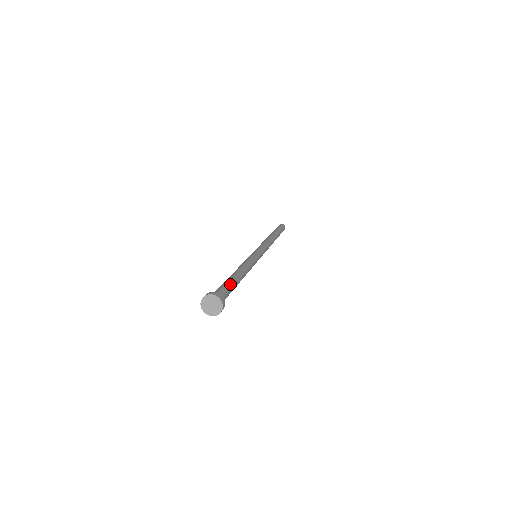
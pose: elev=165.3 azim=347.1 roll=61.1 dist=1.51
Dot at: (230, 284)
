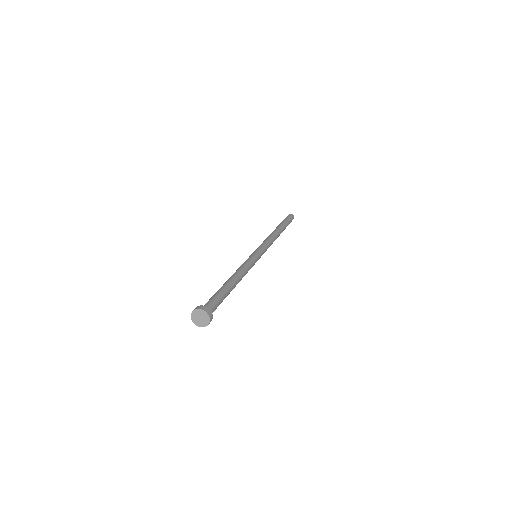
Dot at: (221, 294)
